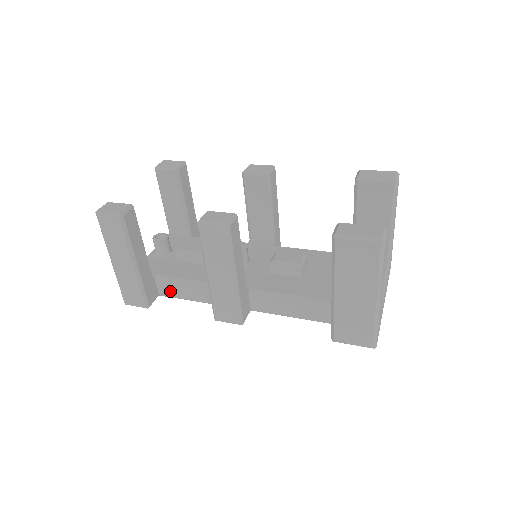
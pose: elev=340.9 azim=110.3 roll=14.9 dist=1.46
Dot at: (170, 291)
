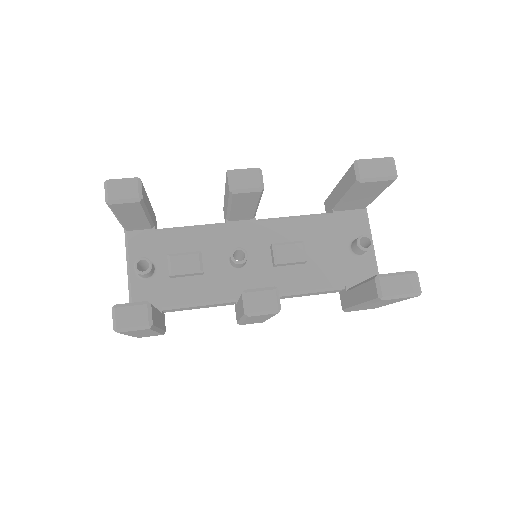
Dot at: (178, 310)
